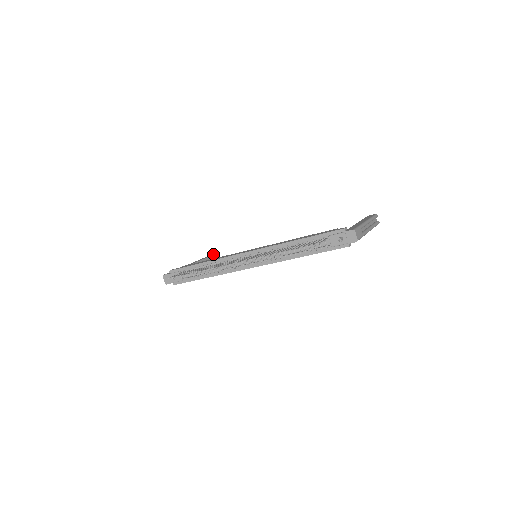
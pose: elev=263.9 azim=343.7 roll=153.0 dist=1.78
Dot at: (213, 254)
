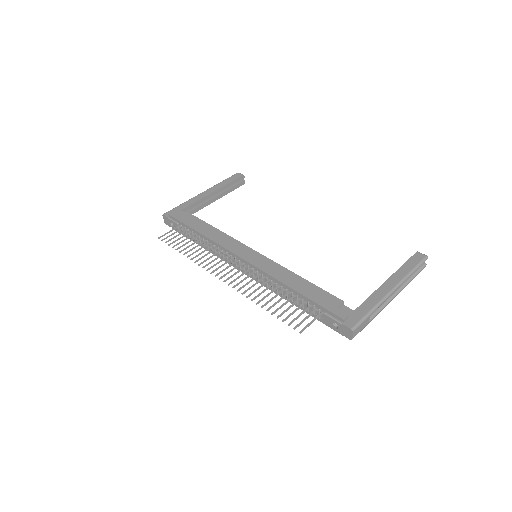
Dot at: (240, 174)
